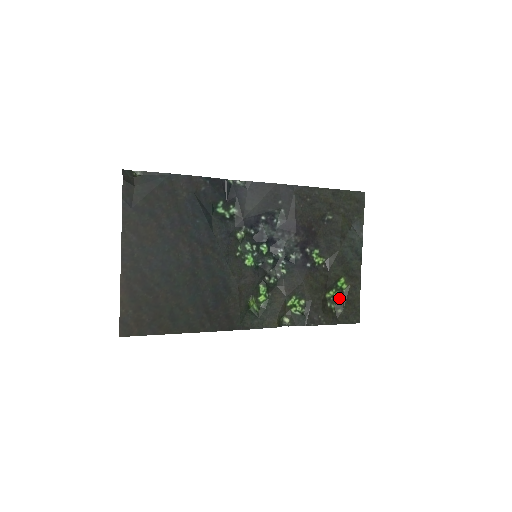
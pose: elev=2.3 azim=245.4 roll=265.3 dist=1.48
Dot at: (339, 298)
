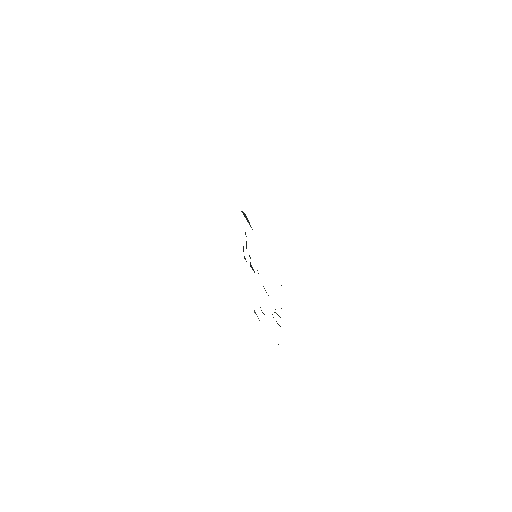
Dot at: occluded
